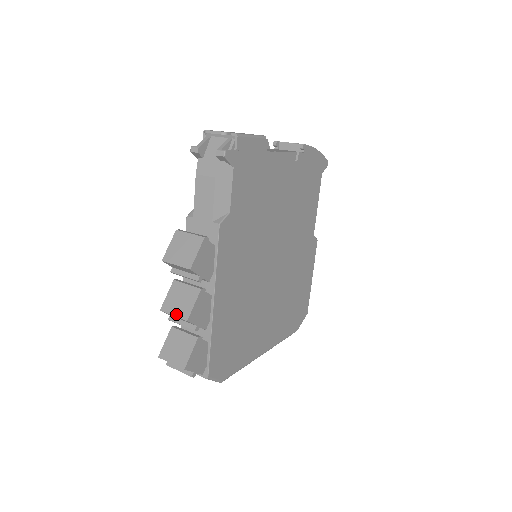
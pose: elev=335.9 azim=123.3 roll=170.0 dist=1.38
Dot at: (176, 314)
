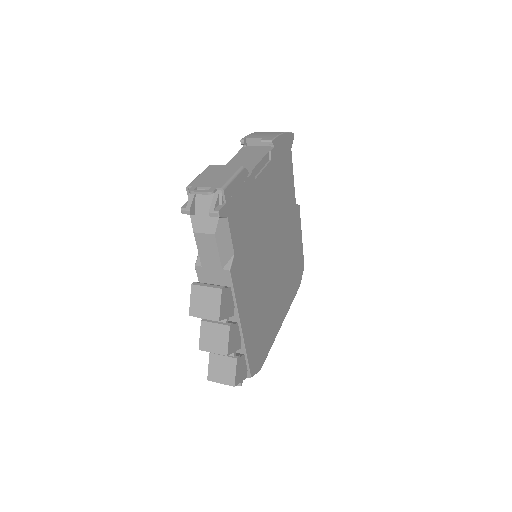
Dot at: (215, 351)
